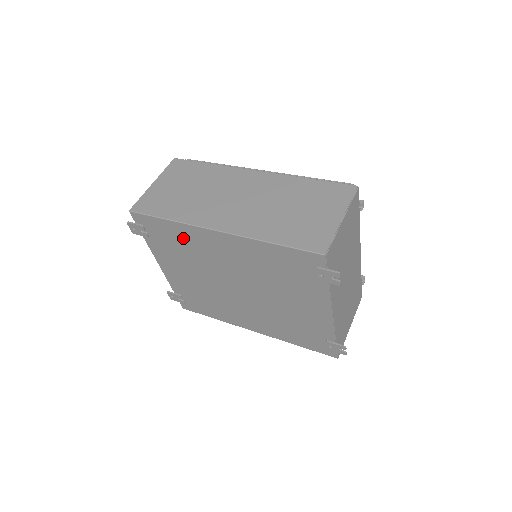
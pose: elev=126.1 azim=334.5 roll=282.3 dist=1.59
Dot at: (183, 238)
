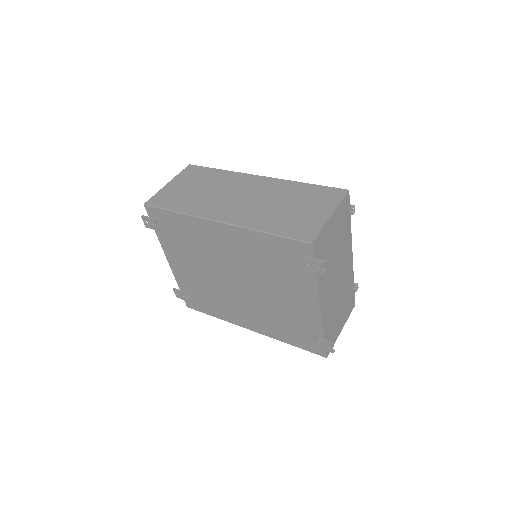
Dot at: (189, 230)
